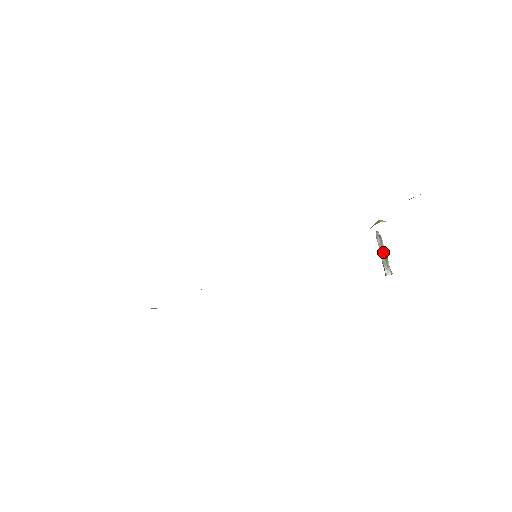
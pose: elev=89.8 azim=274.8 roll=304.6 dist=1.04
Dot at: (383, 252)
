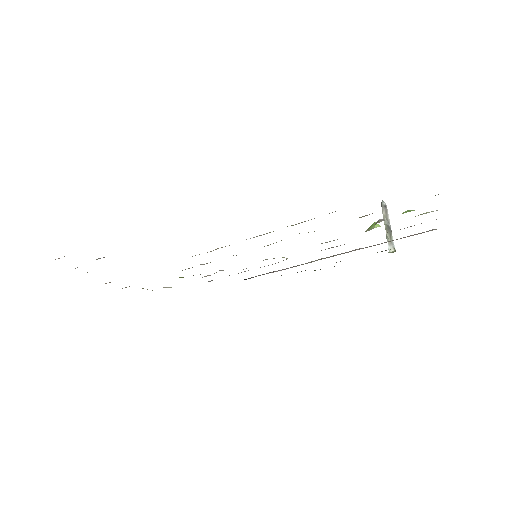
Dot at: (387, 225)
